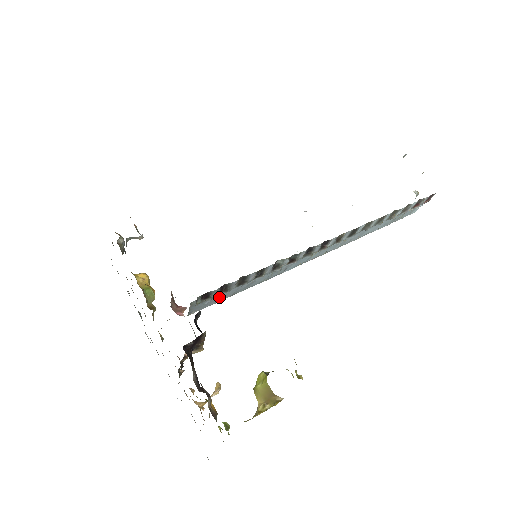
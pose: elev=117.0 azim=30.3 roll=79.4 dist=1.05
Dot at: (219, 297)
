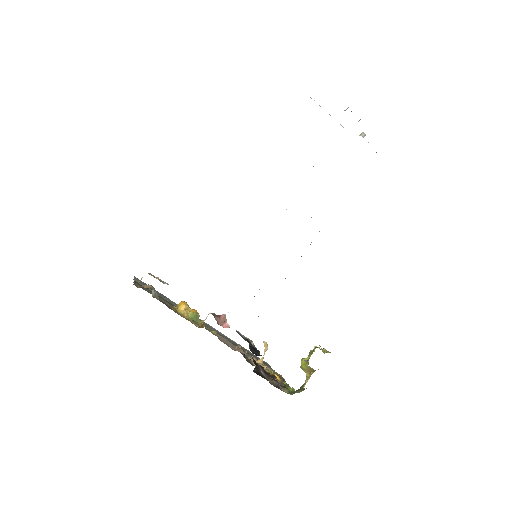
Dot at: occluded
